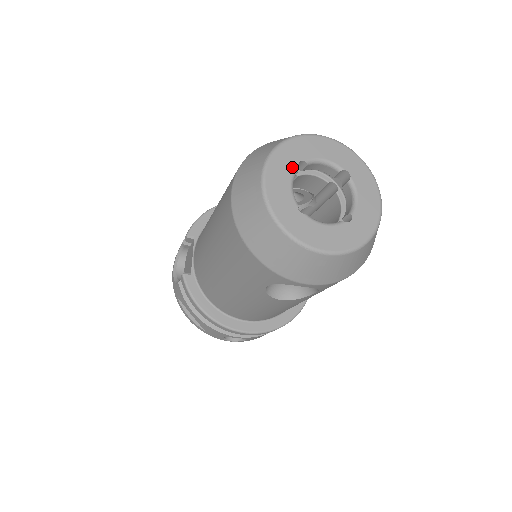
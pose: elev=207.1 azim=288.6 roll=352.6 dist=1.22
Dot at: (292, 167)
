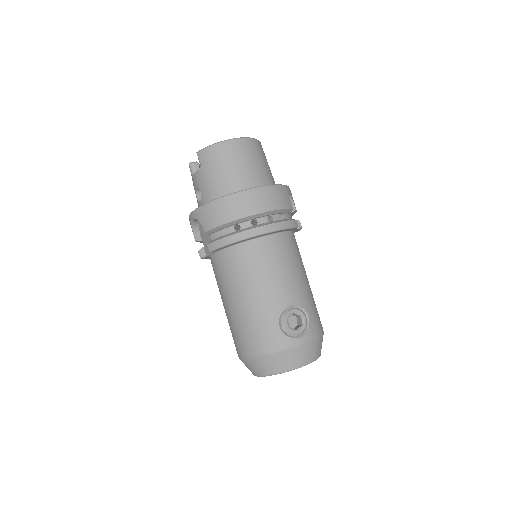
Dot at: occluded
